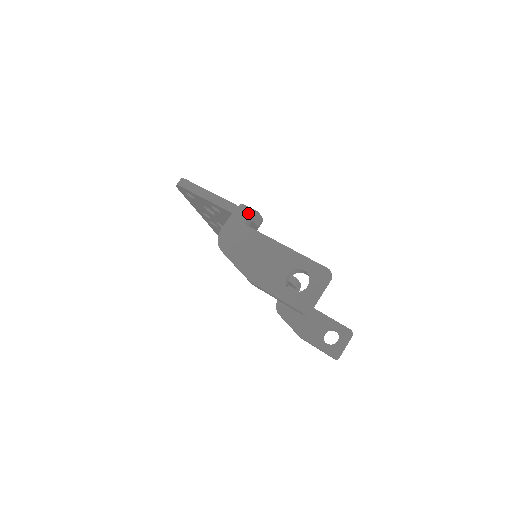
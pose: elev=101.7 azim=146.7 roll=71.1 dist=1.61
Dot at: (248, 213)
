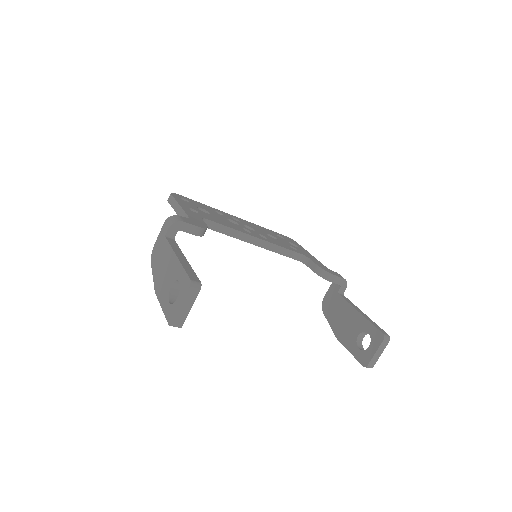
Dot at: (169, 225)
